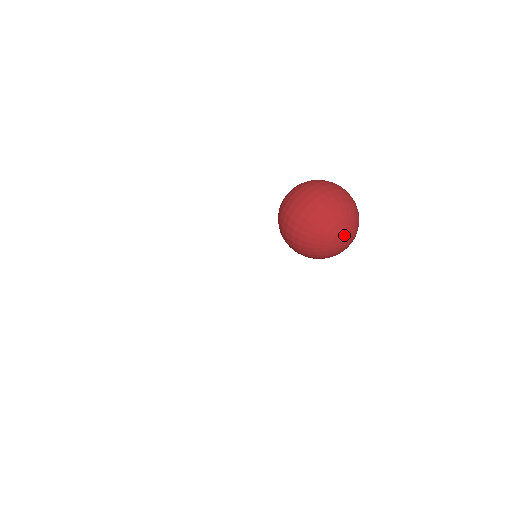
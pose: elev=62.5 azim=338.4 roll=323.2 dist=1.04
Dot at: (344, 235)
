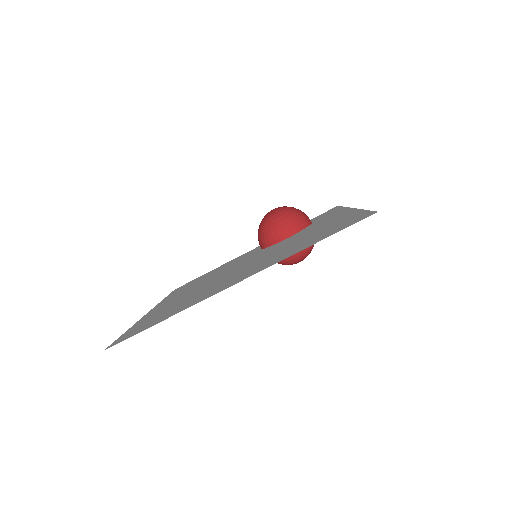
Dot at: occluded
